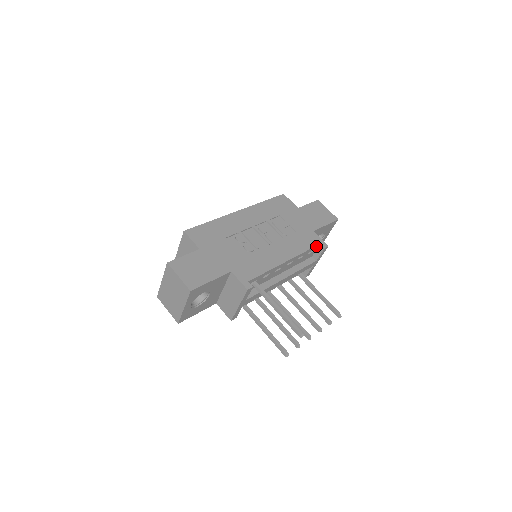
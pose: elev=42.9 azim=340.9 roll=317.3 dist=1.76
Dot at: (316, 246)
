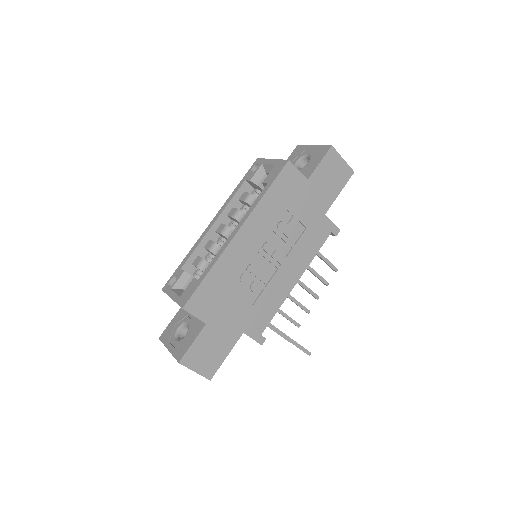
Dot at: (326, 237)
